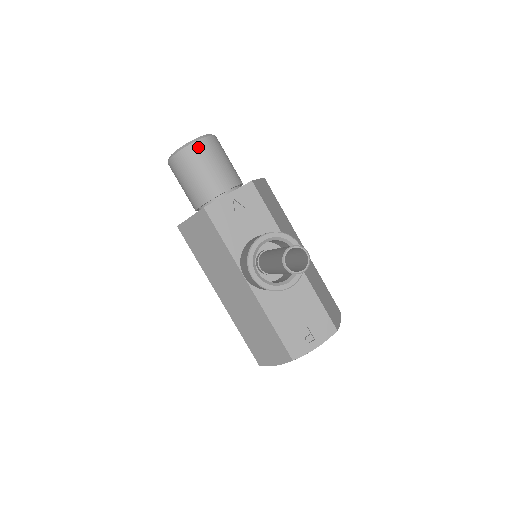
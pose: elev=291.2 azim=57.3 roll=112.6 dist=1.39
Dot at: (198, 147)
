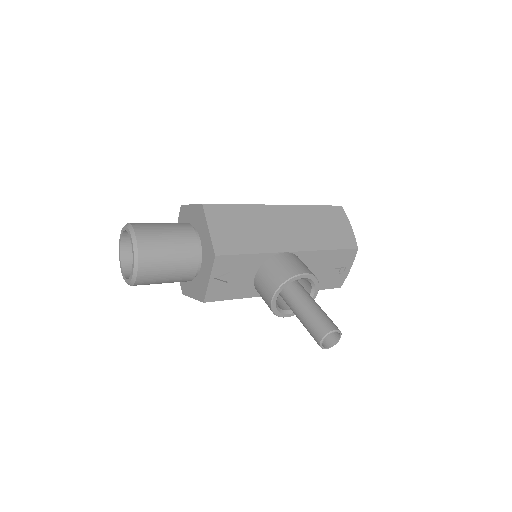
Dot at: (144, 271)
